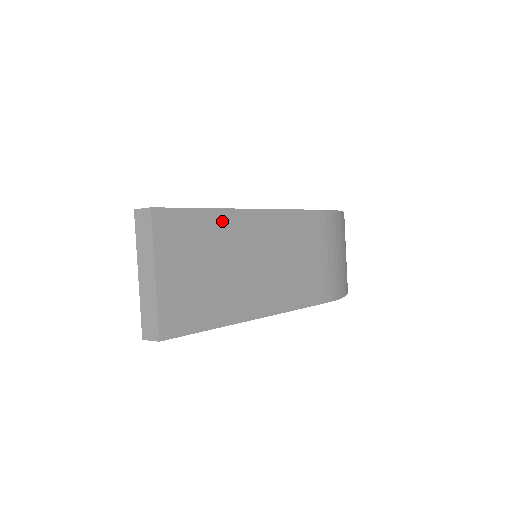
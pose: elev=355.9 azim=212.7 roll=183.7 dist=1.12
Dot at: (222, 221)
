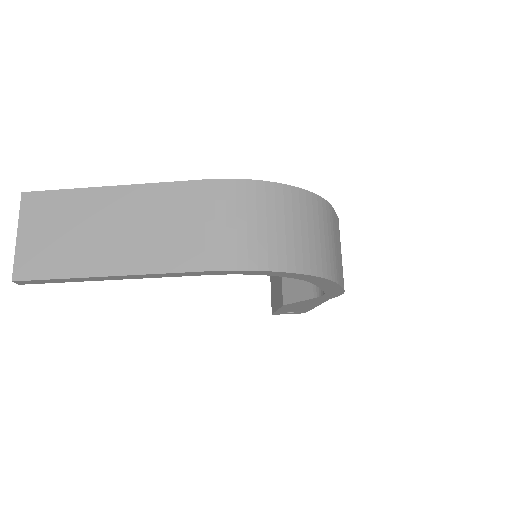
Dot at: (81, 197)
